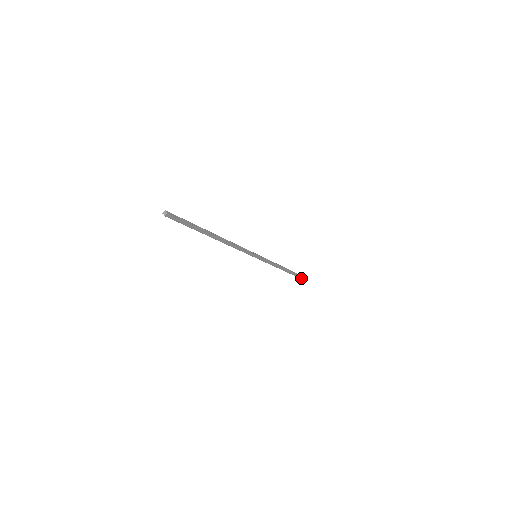
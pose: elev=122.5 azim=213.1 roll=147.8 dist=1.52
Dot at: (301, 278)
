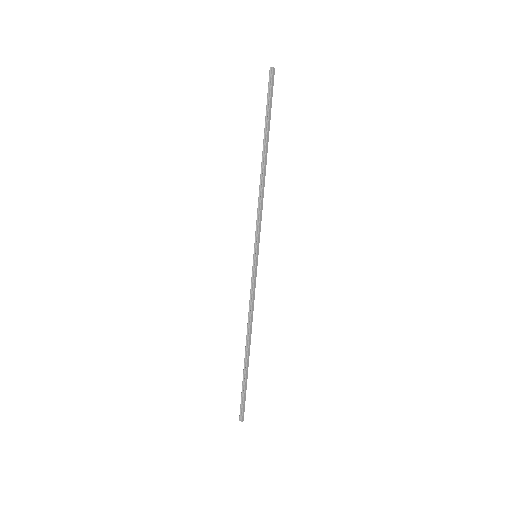
Dot at: (243, 400)
